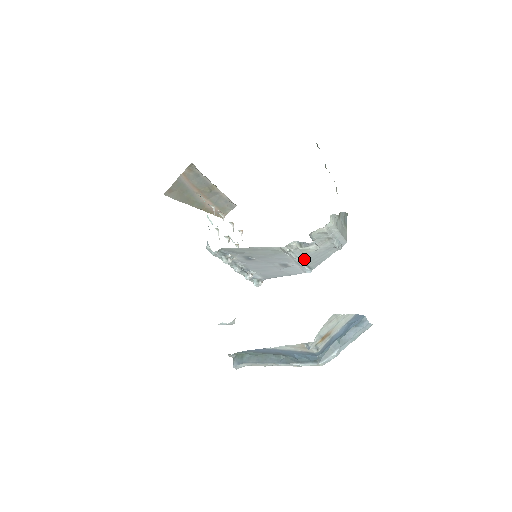
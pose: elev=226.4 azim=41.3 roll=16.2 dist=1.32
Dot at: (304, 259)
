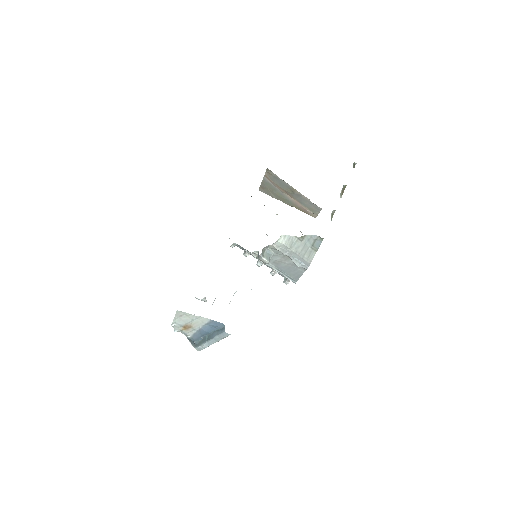
Dot at: (280, 269)
